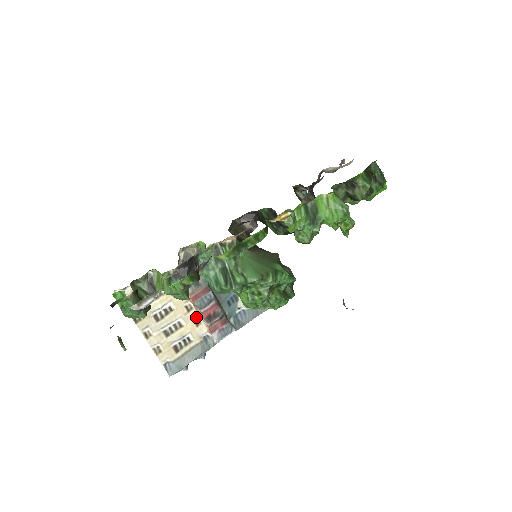
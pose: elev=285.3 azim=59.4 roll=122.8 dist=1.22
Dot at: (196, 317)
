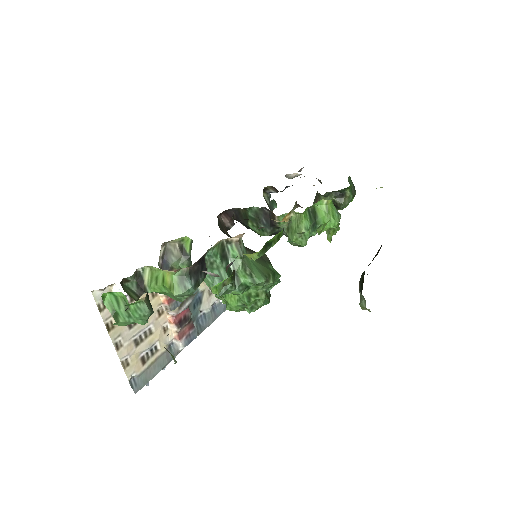
Dot at: (165, 322)
